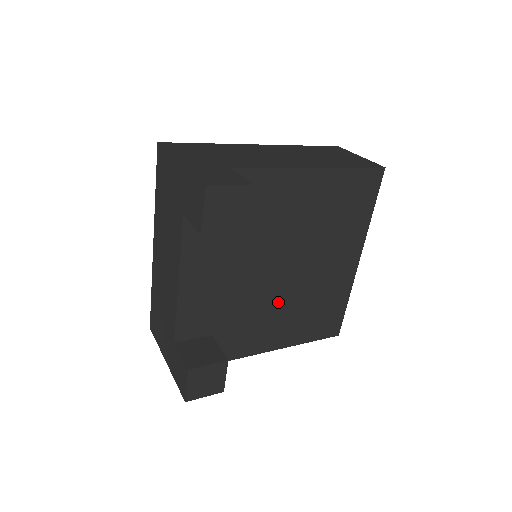
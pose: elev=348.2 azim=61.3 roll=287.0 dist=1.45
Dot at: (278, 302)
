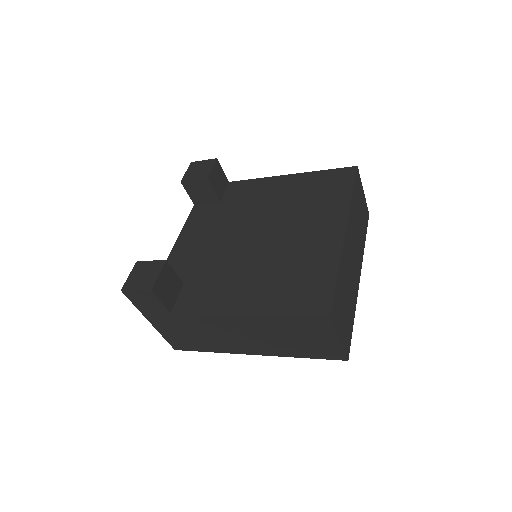
Dot at: (249, 263)
